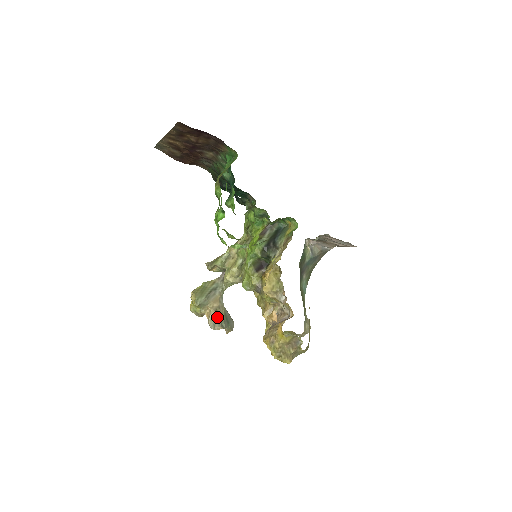
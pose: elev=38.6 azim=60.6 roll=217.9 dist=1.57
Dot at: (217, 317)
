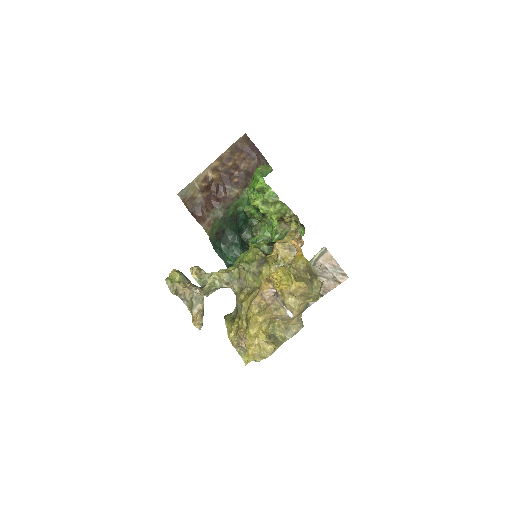
Dot at: occluded
